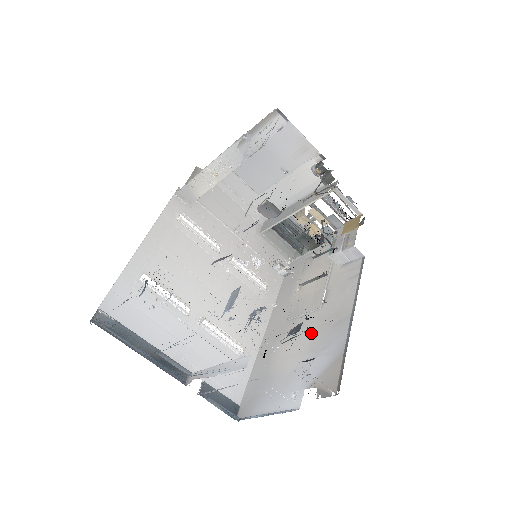
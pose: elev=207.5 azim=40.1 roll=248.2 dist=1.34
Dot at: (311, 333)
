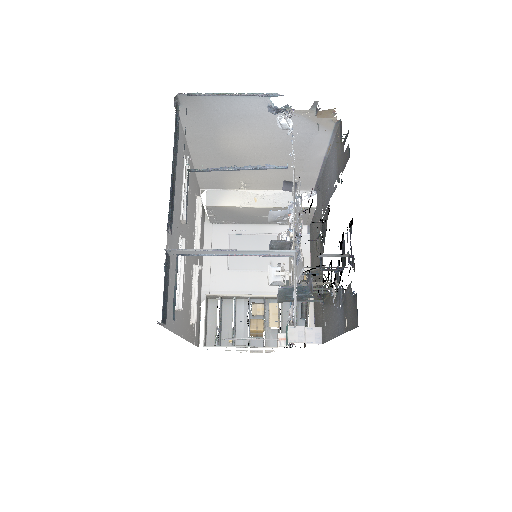
Dot at: occluded
